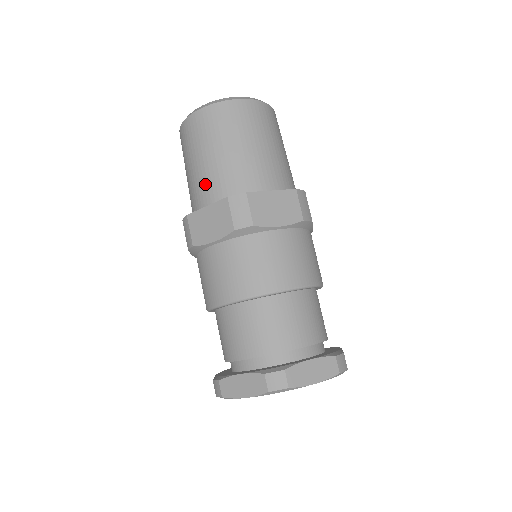
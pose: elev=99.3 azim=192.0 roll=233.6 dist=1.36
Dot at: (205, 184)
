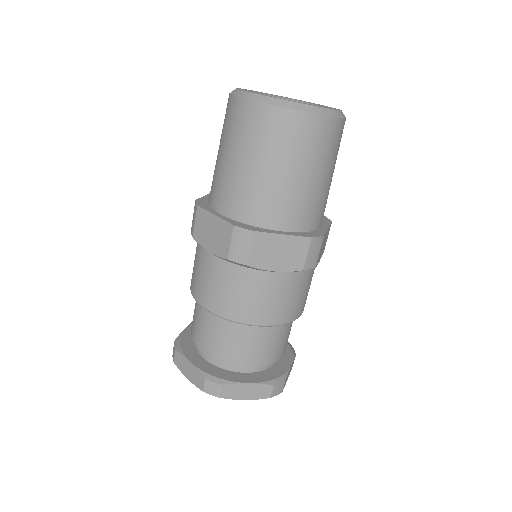
Dot at: (224, 187)
